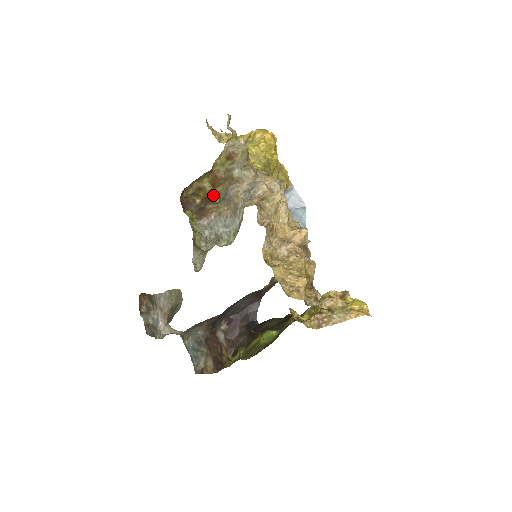
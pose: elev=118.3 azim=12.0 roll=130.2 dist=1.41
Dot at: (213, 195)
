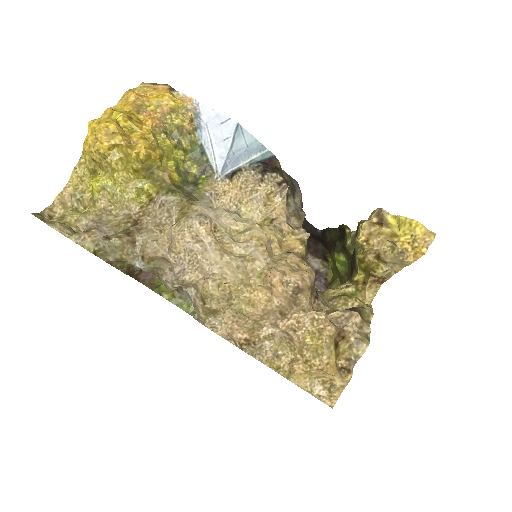
Dot at: occluded
